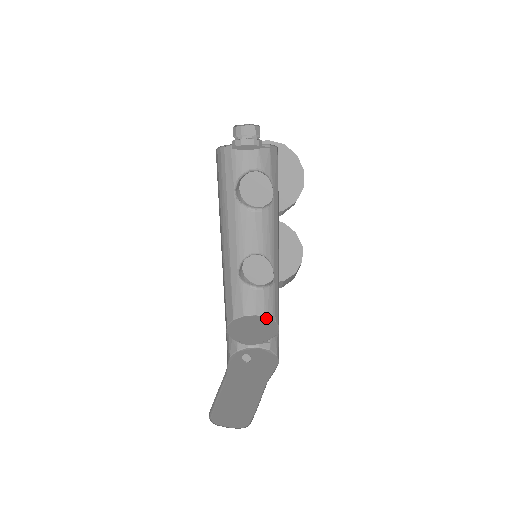
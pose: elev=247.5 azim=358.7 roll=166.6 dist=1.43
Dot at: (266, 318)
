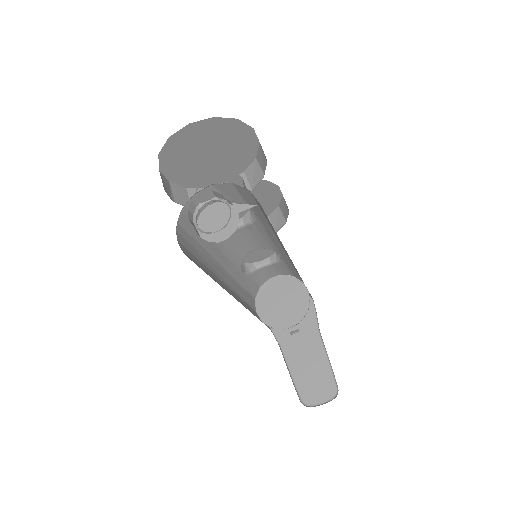
Dot at: (283, 277)
